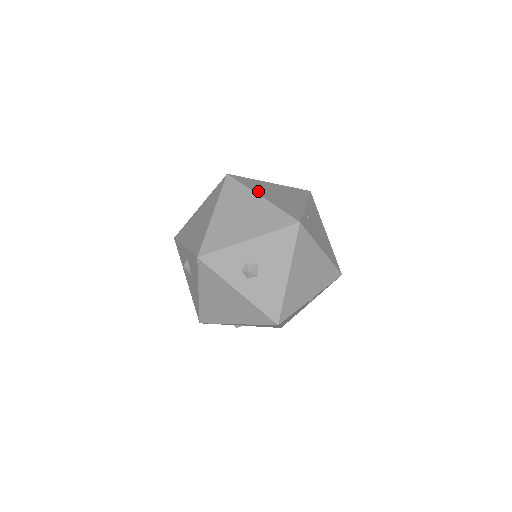
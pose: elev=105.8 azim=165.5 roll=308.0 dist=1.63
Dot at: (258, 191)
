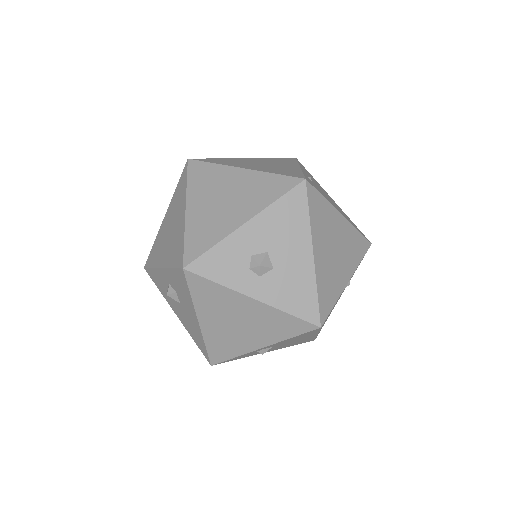
Dot at: (235, 165)
